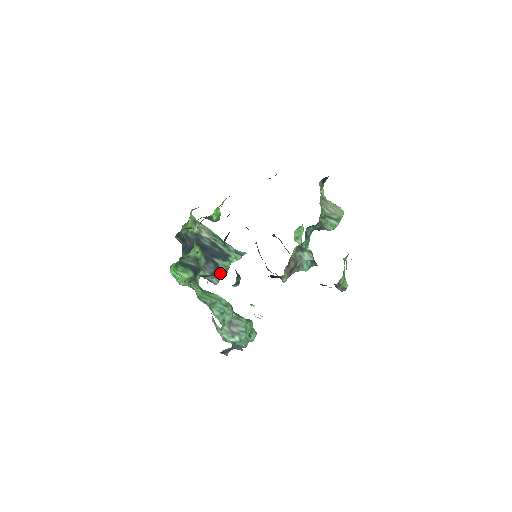
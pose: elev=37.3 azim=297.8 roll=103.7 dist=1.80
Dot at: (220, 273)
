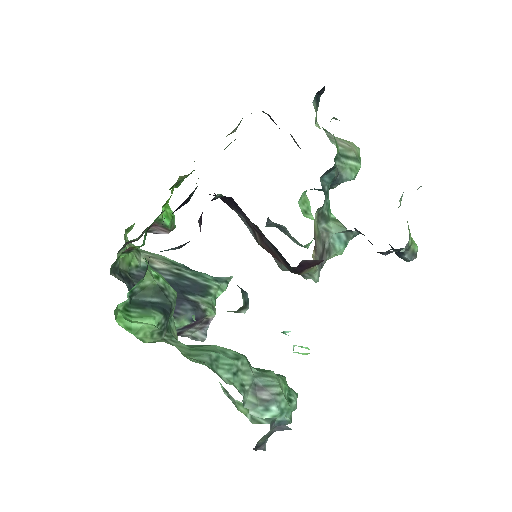
Dot at: (205, 317)
